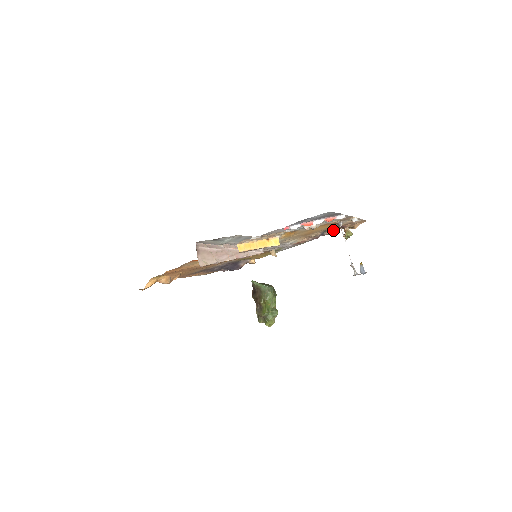
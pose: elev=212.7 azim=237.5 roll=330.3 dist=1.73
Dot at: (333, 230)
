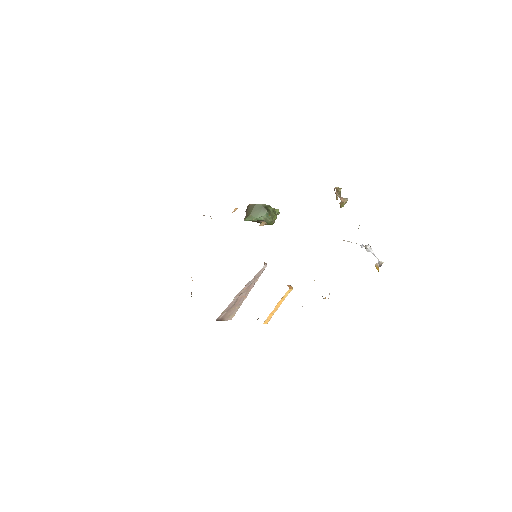
Dot at: occluded
